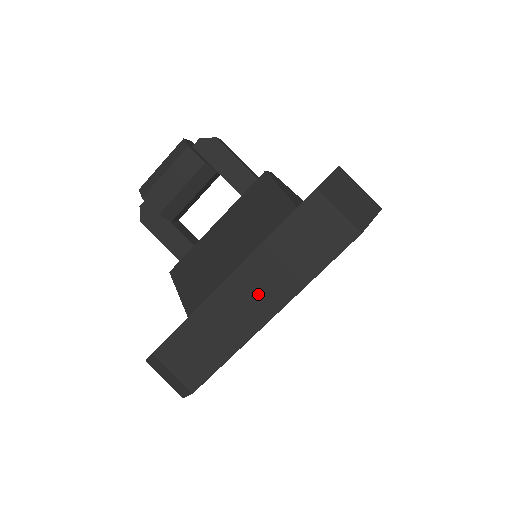
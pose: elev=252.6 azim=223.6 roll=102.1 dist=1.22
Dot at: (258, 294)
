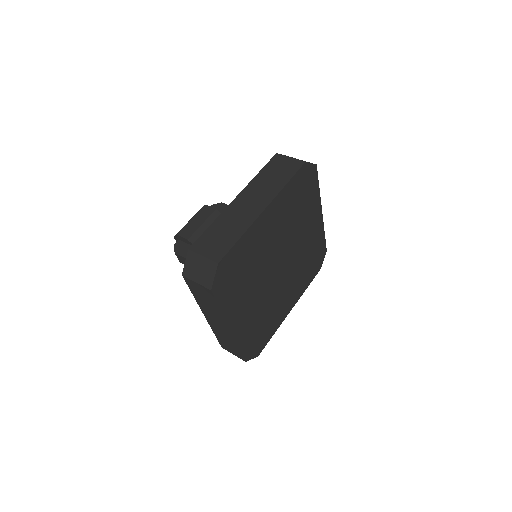
Dot at: (254, 201)
